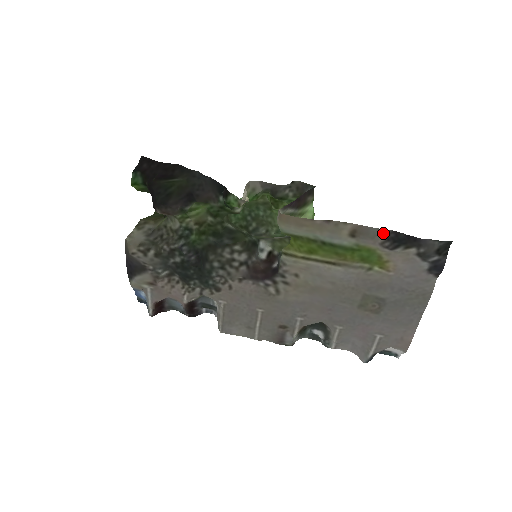
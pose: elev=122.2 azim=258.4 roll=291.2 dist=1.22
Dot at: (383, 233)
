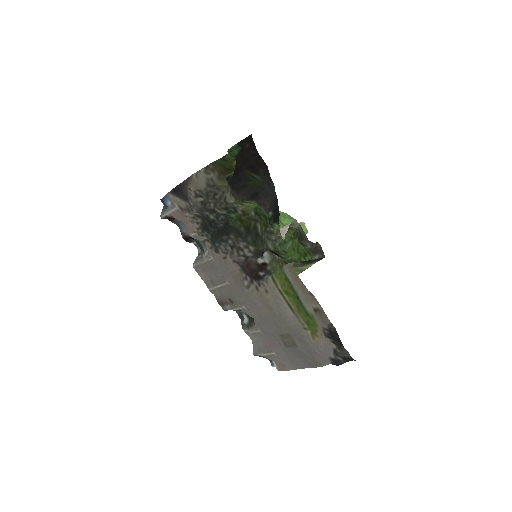
Dot at: (330, 325)
